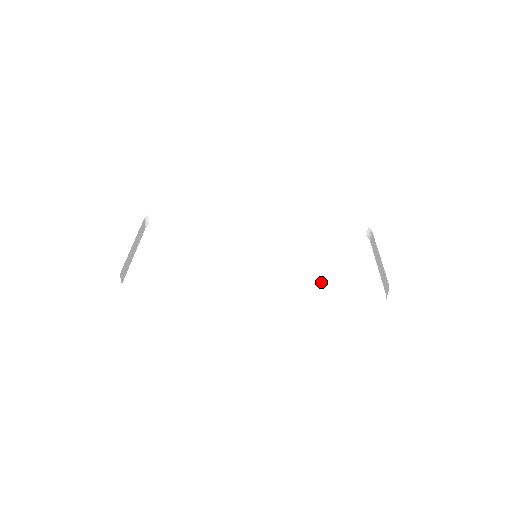
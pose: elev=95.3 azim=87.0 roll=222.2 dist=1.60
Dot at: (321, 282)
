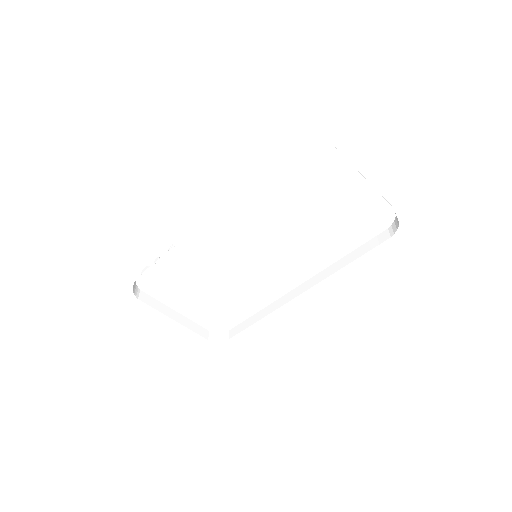
Dot at: (328, 234)
